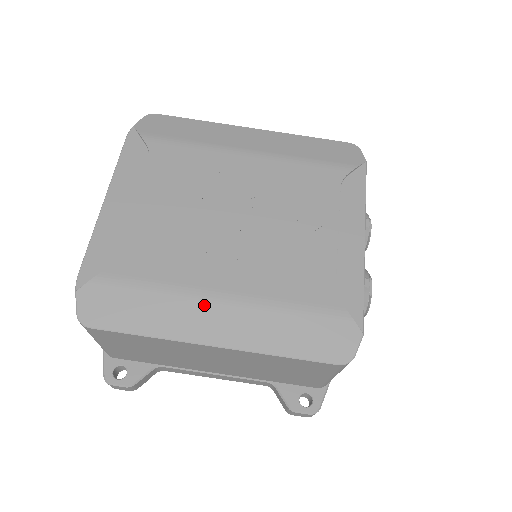
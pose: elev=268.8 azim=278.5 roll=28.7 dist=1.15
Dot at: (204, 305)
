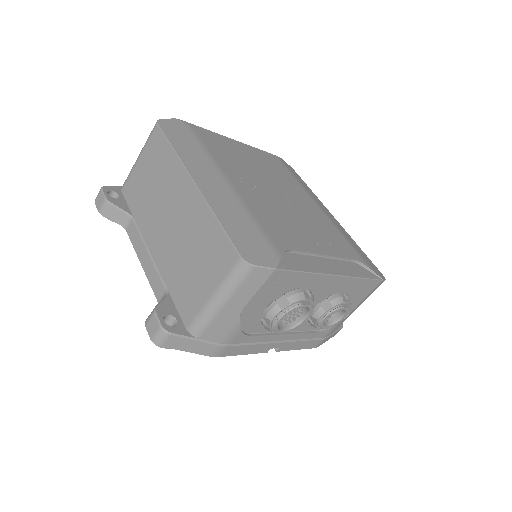
Dot at: (216, 174)
